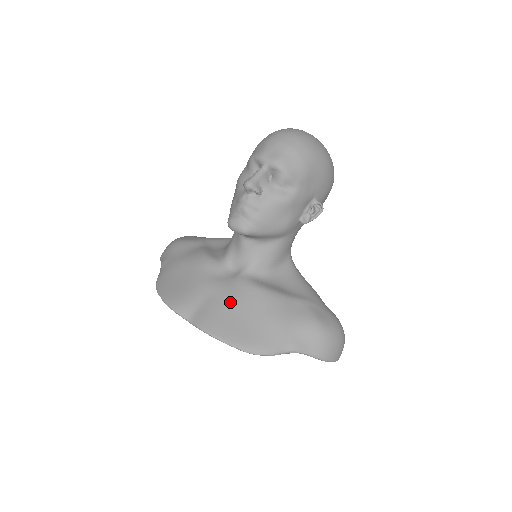
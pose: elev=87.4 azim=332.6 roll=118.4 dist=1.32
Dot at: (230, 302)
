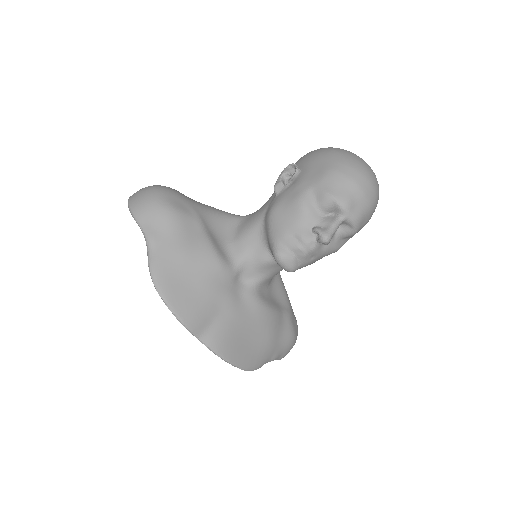
Dot at: (241, 322)
